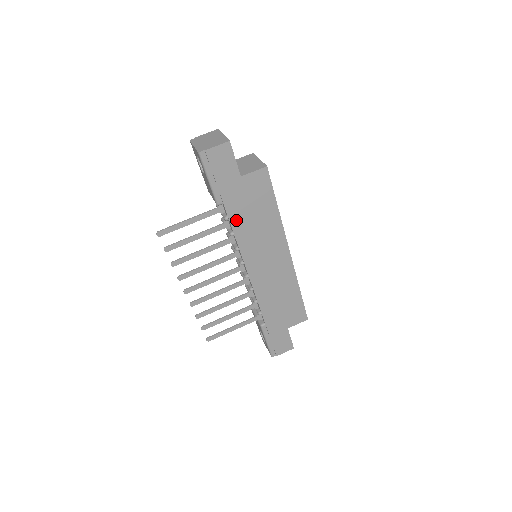
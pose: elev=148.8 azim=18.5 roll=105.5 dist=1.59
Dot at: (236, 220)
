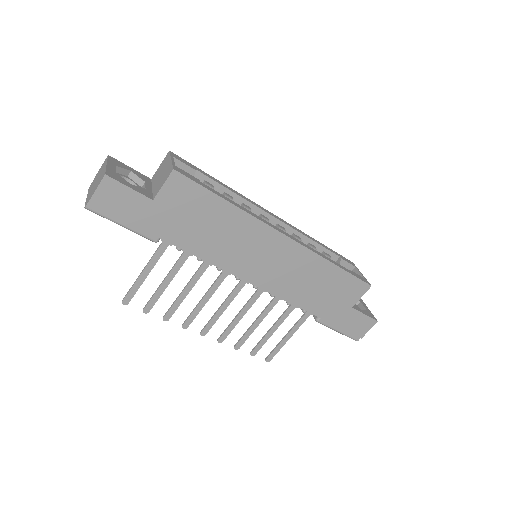
Dot at: (190, 244)
